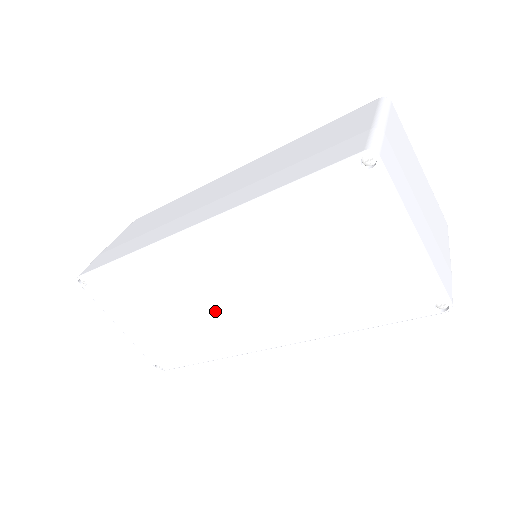
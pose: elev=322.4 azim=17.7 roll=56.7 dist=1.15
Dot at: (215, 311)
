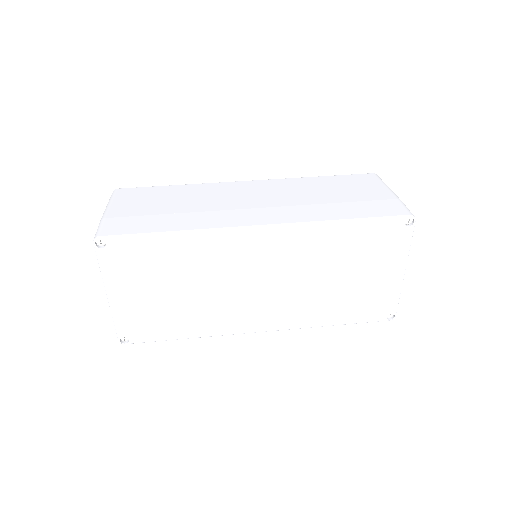
Dot at: (230, 295)
